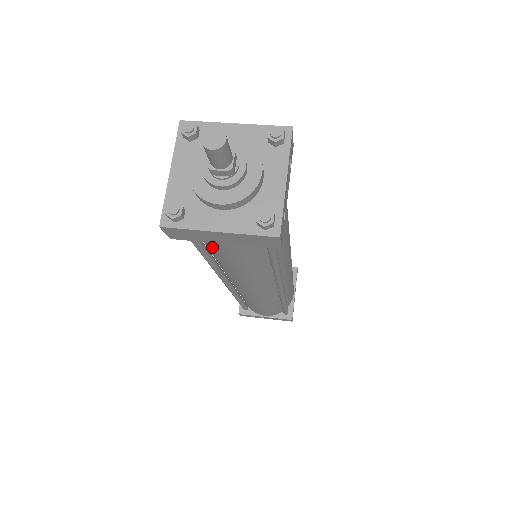
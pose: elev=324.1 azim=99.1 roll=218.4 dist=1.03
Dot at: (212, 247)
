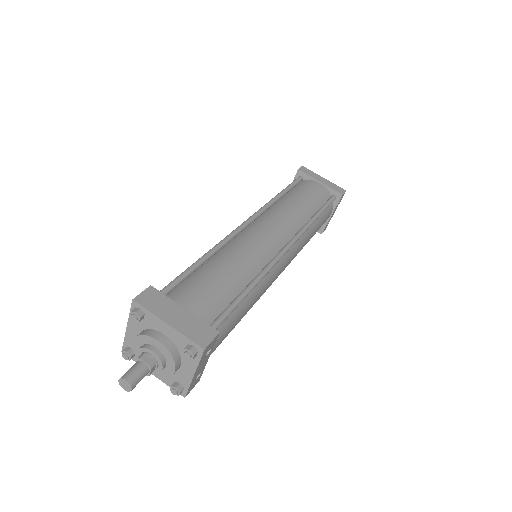
Dot at: occluded
